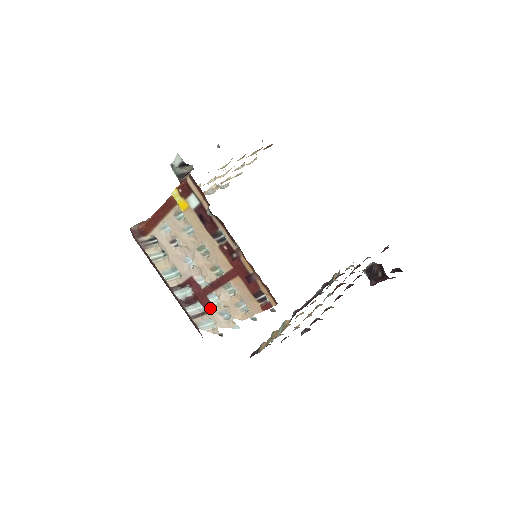
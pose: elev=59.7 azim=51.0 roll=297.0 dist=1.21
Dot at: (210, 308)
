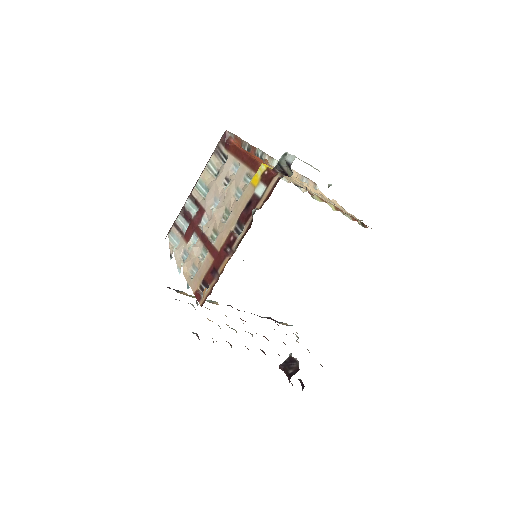
Dot at: (187, 239)
